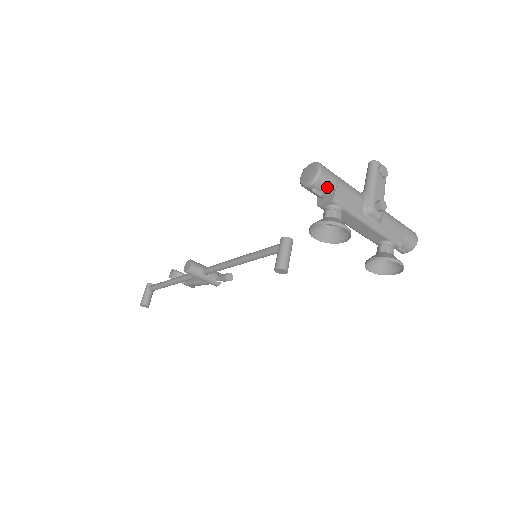
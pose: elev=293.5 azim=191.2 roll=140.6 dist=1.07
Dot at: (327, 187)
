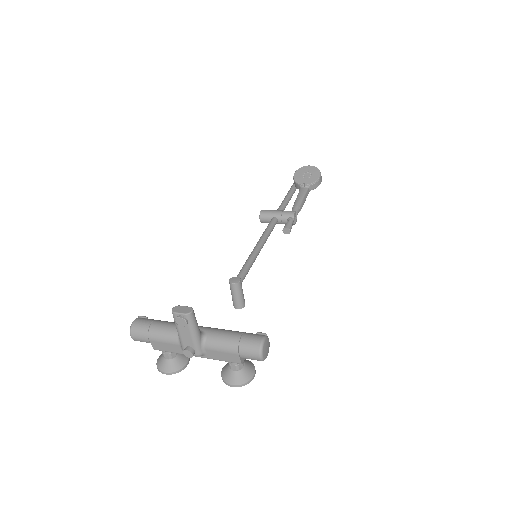
Dot at: (146, 342)
